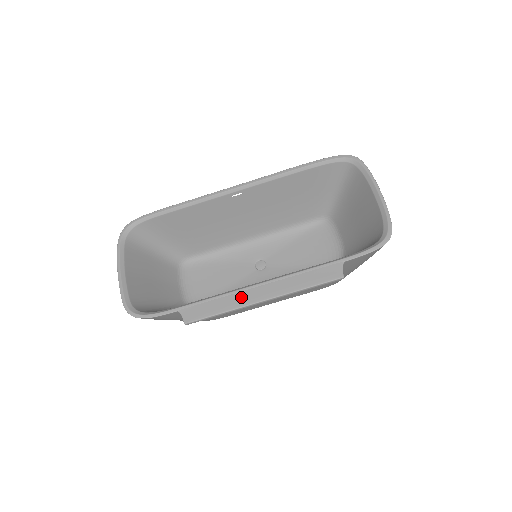
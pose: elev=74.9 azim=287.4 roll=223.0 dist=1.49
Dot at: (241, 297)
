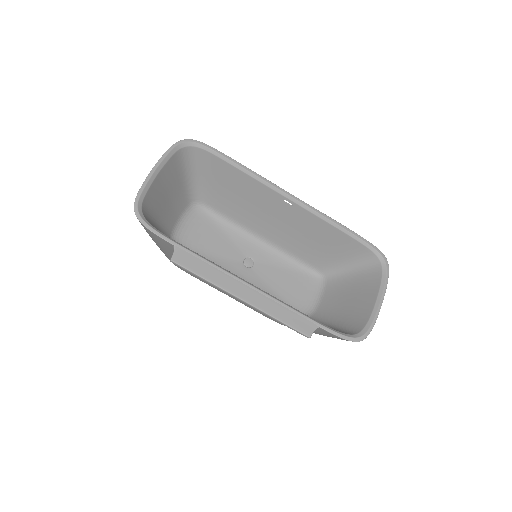
Dot at: (229, 281)
